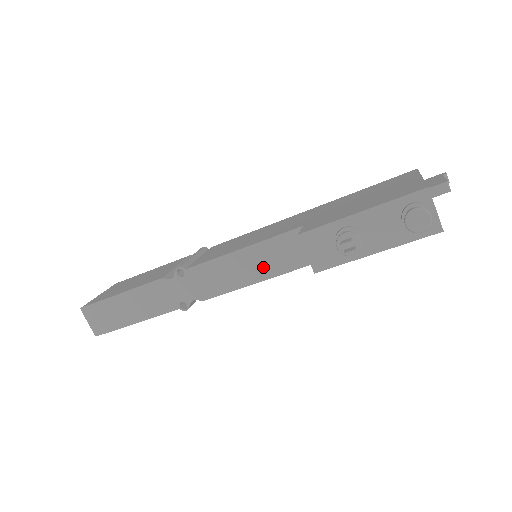
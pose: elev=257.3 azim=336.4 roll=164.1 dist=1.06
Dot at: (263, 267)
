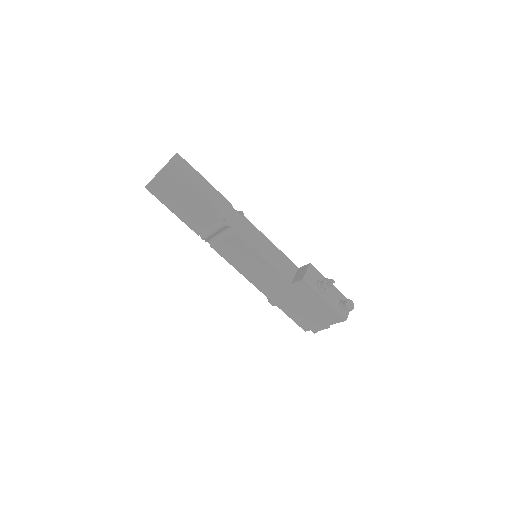
Dot at: (272, 258)
